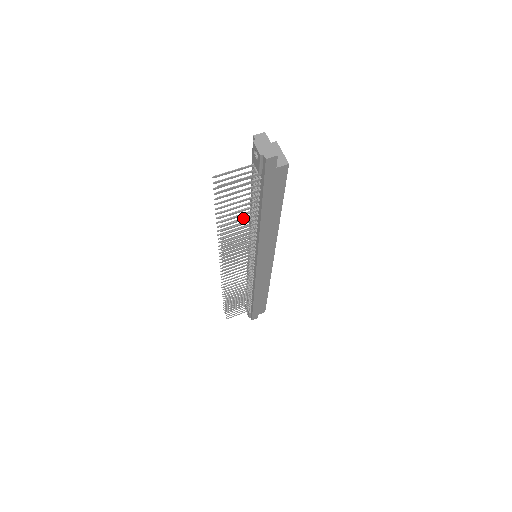
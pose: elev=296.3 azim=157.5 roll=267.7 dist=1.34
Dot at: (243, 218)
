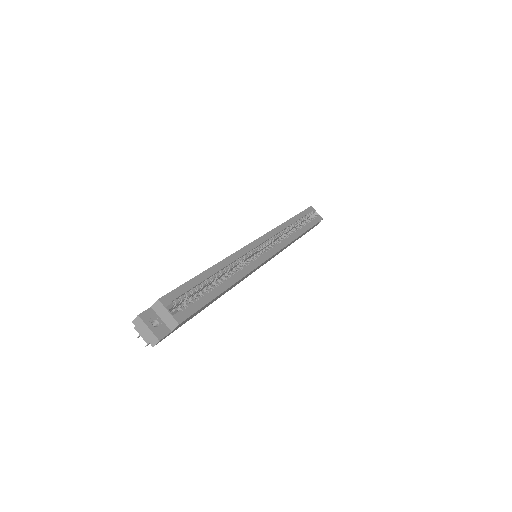
Dot at: occluded
